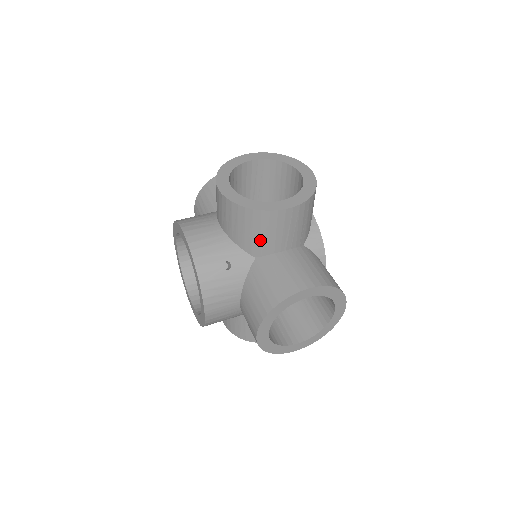
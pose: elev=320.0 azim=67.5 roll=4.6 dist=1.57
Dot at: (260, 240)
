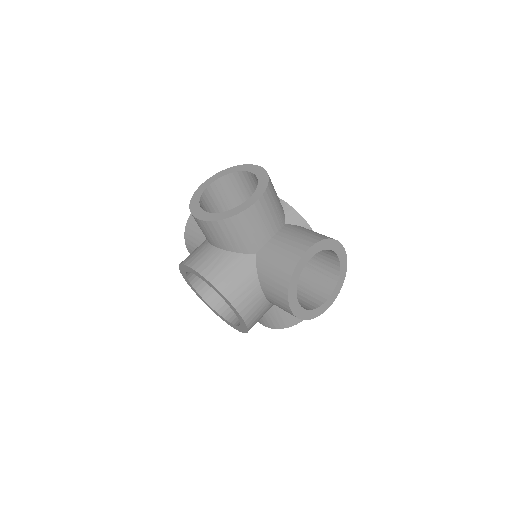
Dot at: occluded
